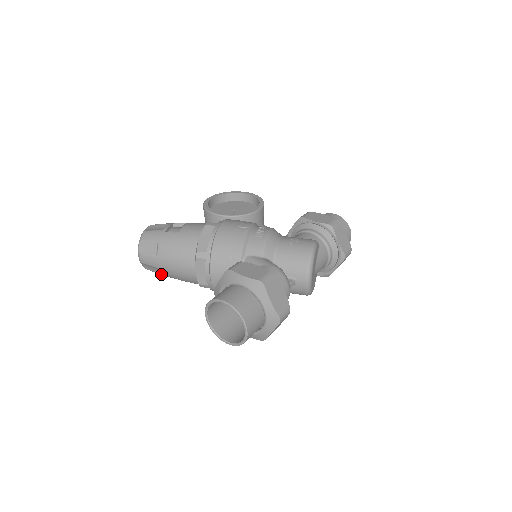
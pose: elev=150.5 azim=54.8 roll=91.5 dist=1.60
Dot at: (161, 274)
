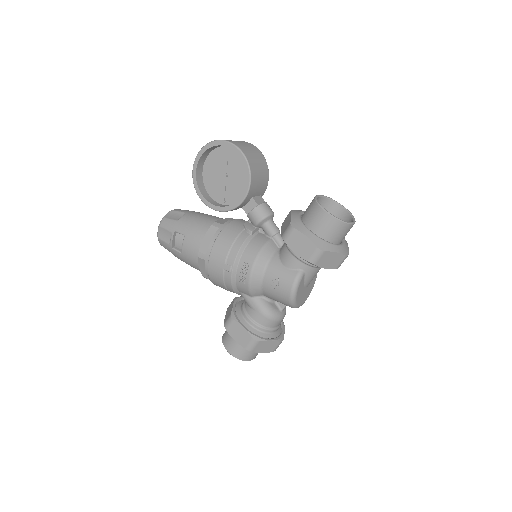
Dot at: occluded
